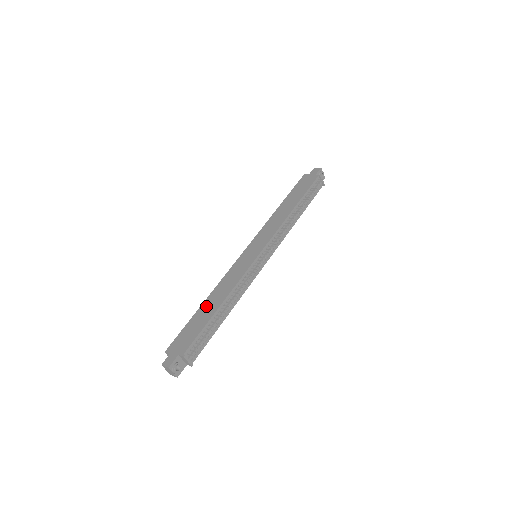
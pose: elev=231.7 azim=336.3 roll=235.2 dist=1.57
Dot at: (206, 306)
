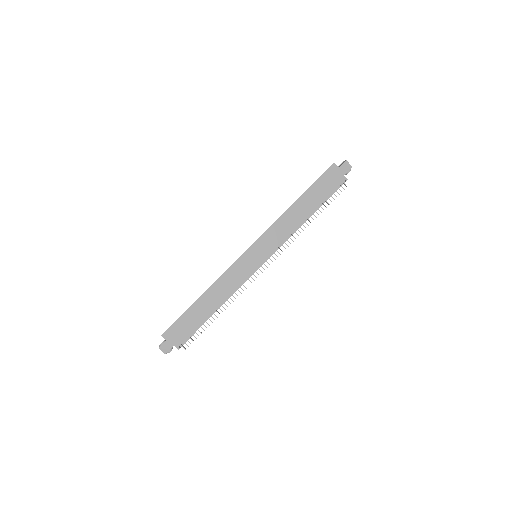
Dot at: (203, 303)
